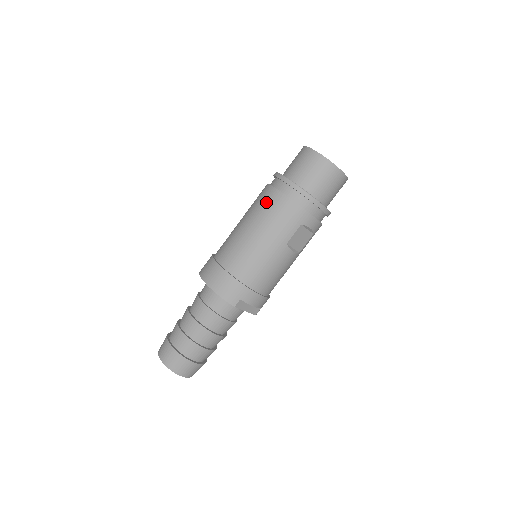
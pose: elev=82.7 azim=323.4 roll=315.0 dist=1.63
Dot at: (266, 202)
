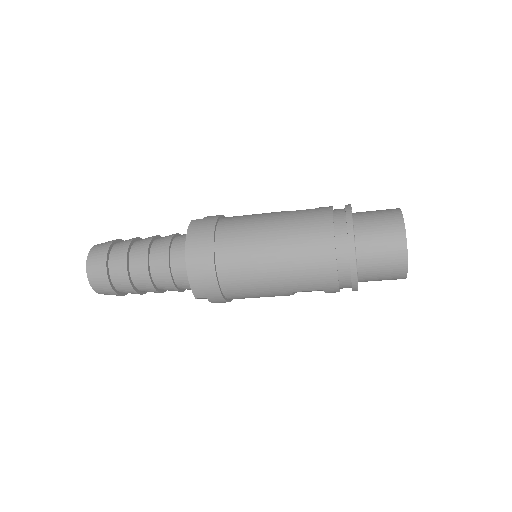
Dot at: (313, 245)
